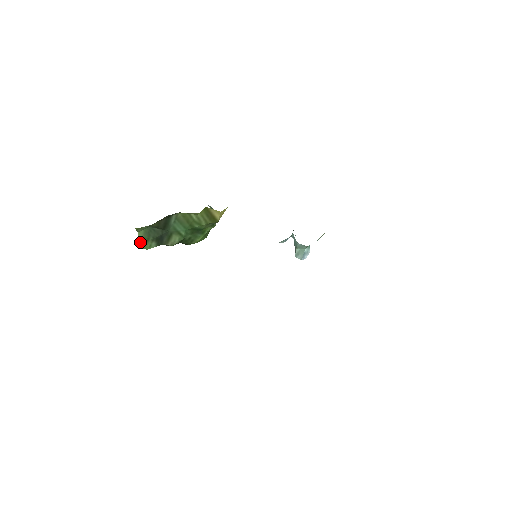
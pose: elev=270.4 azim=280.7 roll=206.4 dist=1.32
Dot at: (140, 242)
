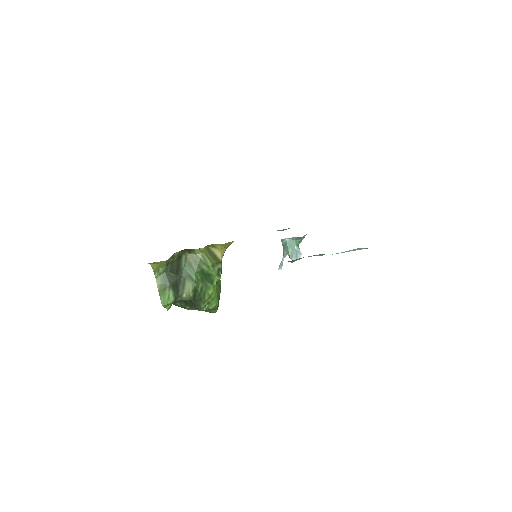
Dot at: (159, 293)
